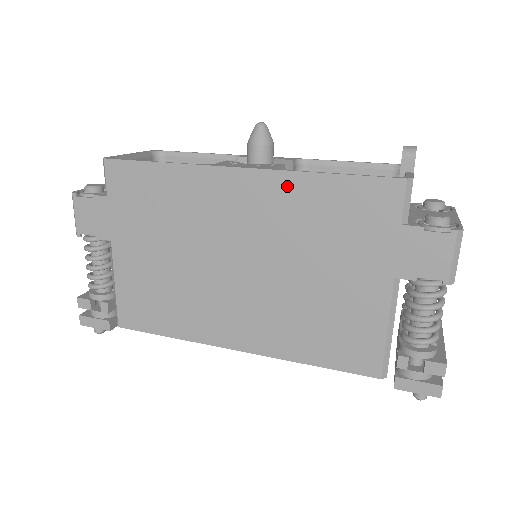
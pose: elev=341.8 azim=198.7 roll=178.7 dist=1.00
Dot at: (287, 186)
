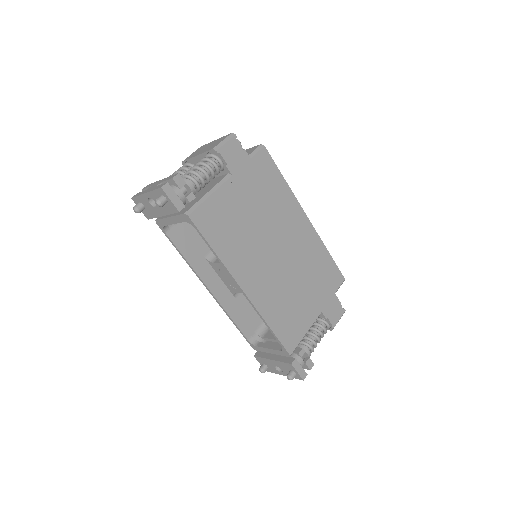
Dot at: (316, 242)
